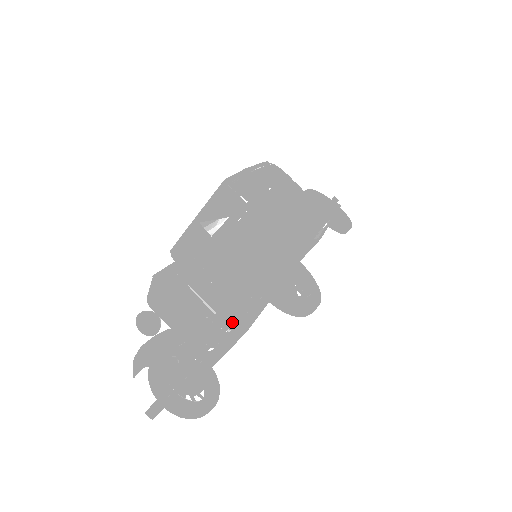
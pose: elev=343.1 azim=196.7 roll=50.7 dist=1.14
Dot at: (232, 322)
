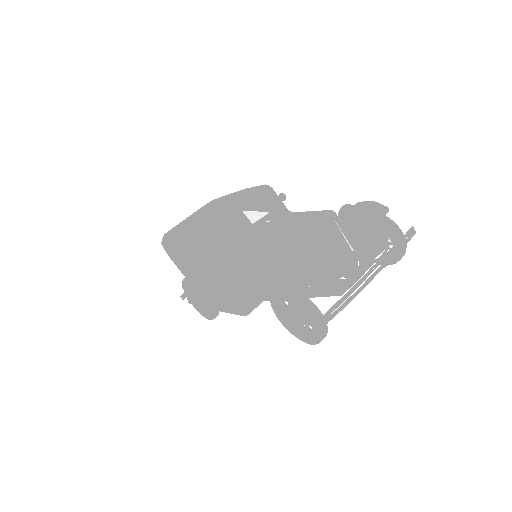
Dot at: (399, 244)
